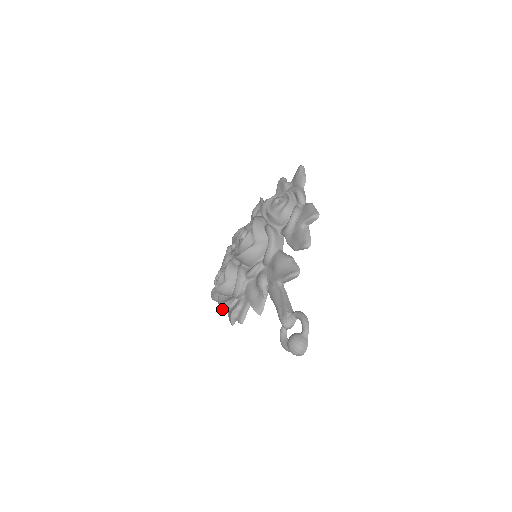
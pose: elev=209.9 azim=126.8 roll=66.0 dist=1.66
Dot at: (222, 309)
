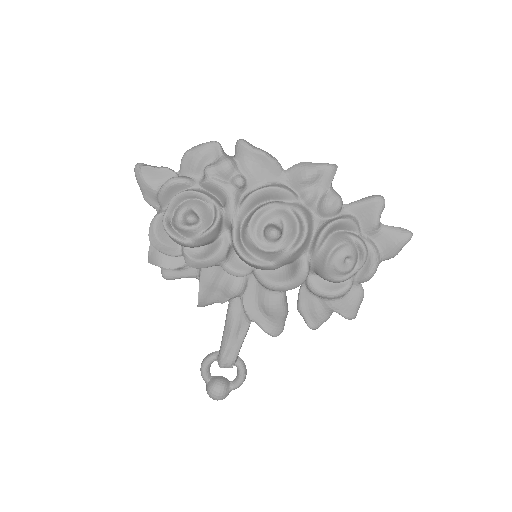
Dot at: (153, 246)
